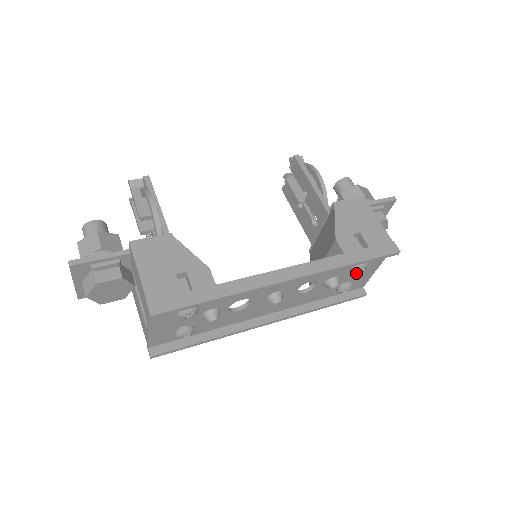
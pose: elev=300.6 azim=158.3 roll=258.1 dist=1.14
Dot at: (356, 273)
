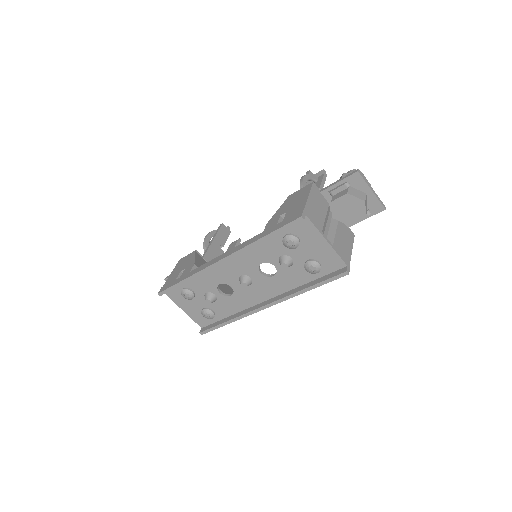
Dot at: (305, 250)
